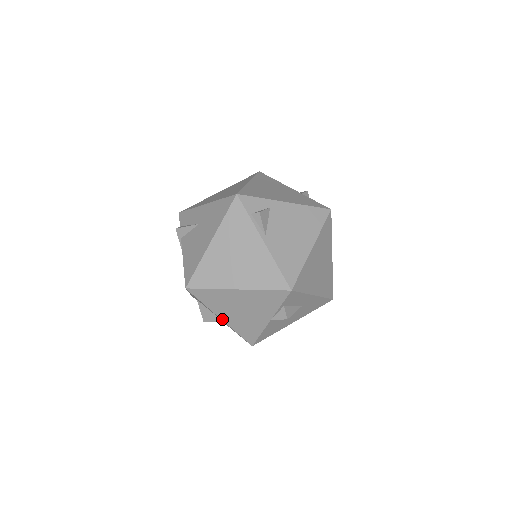
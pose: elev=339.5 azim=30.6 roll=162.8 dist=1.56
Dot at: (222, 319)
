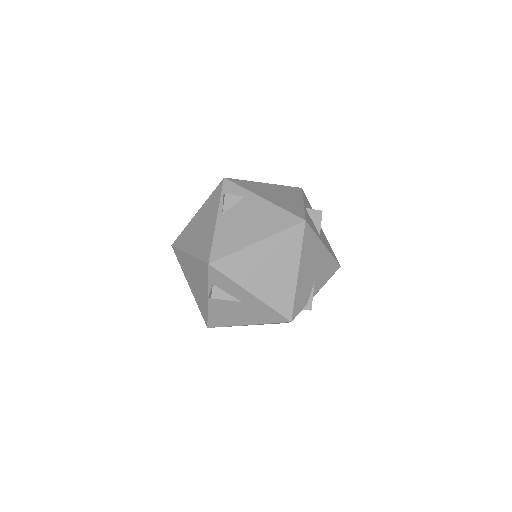
Dot at: (190, 287)
